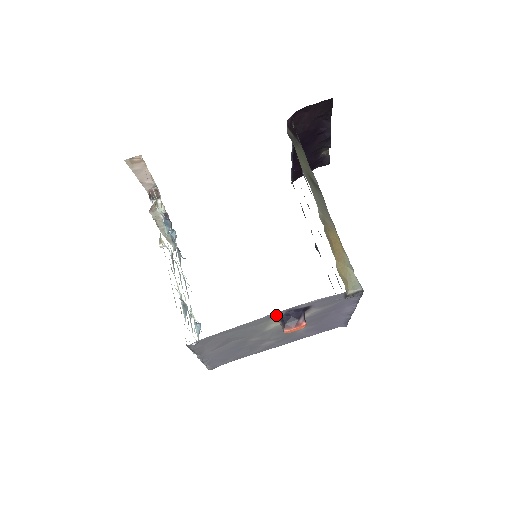
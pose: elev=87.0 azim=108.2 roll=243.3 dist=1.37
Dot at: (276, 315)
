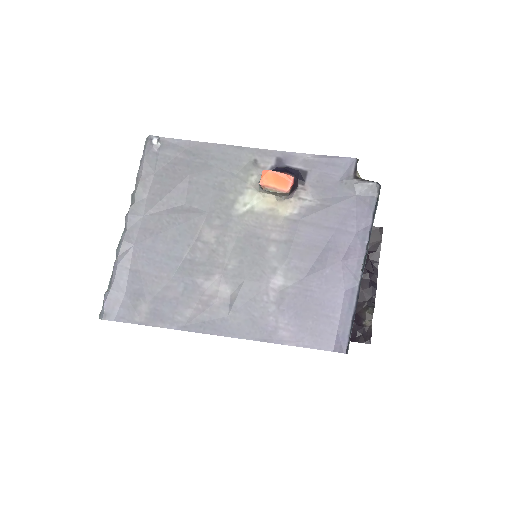
Dot at: (262, 163)
